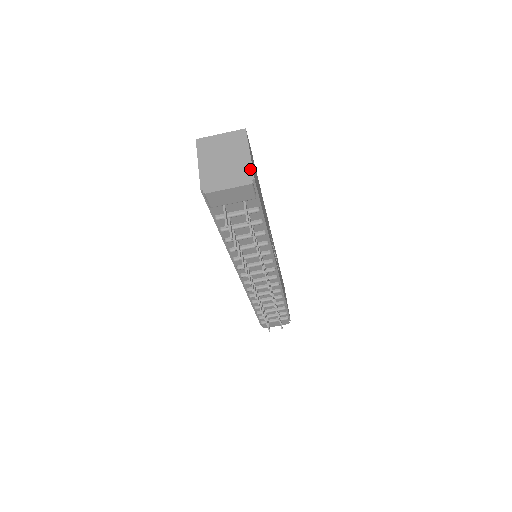
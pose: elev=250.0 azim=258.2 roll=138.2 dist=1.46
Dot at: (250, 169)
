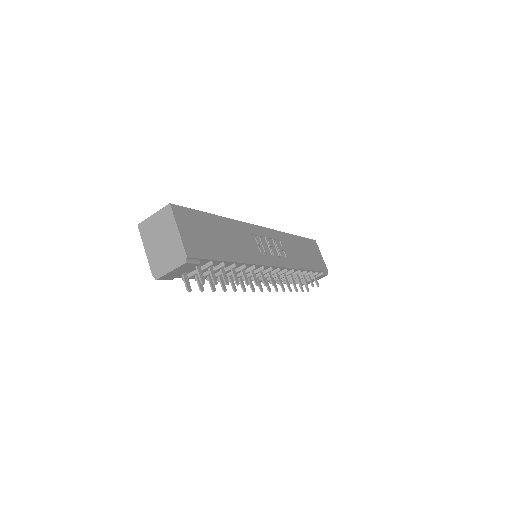
Dot at: (182, 247)
